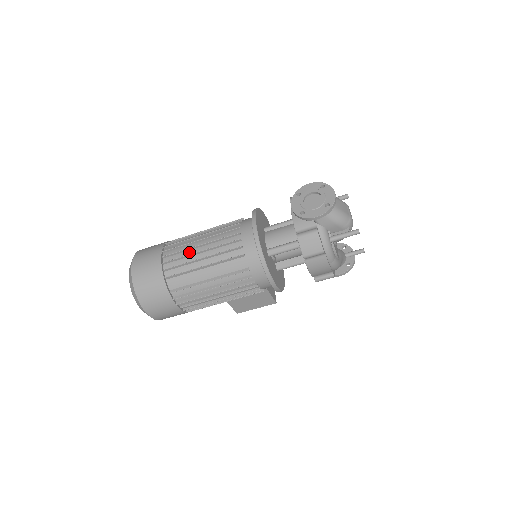
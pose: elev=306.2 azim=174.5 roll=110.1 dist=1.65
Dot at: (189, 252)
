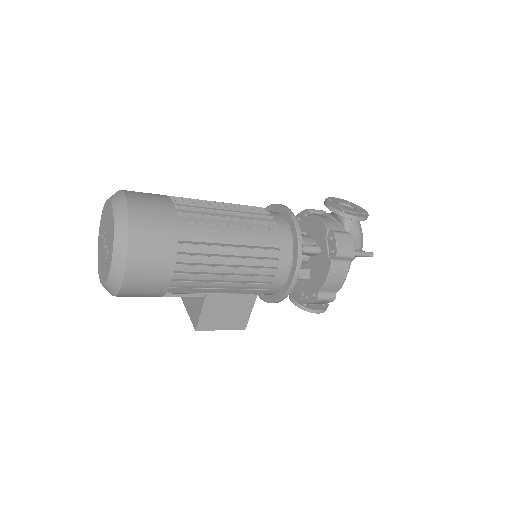
Dot at: (209, 209)
